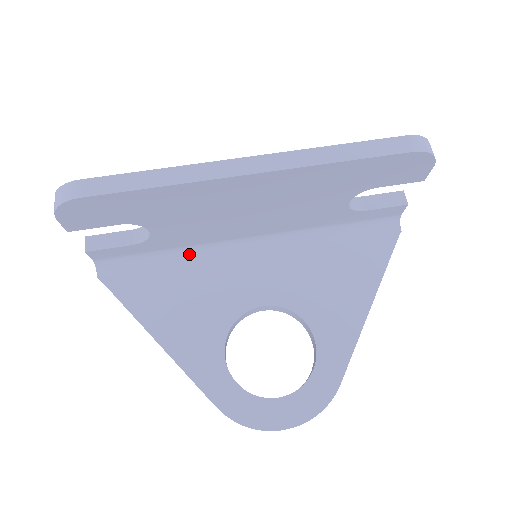
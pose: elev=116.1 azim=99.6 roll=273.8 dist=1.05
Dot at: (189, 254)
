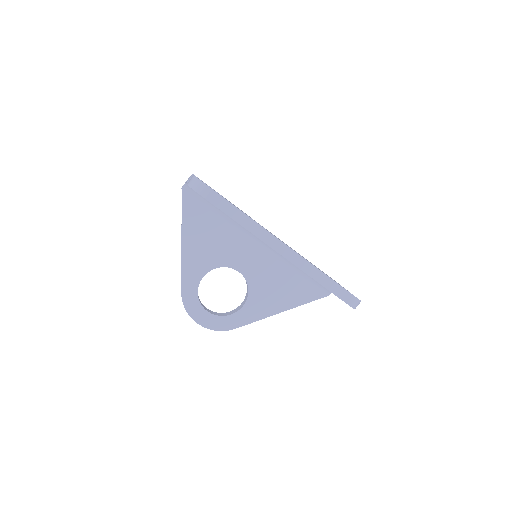
Dot at: (231, 219)
